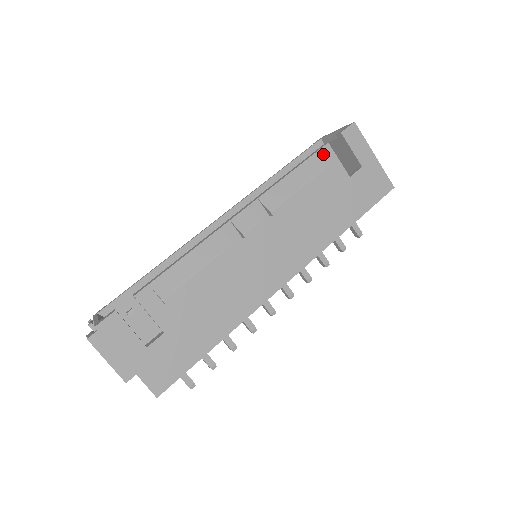
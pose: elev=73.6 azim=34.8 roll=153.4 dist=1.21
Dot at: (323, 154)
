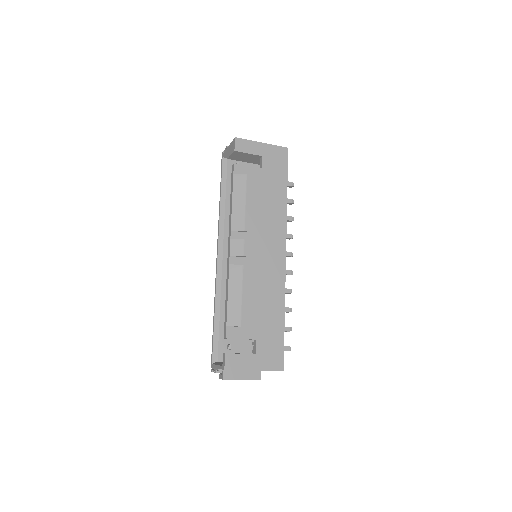
Dot at: (237, 172)
